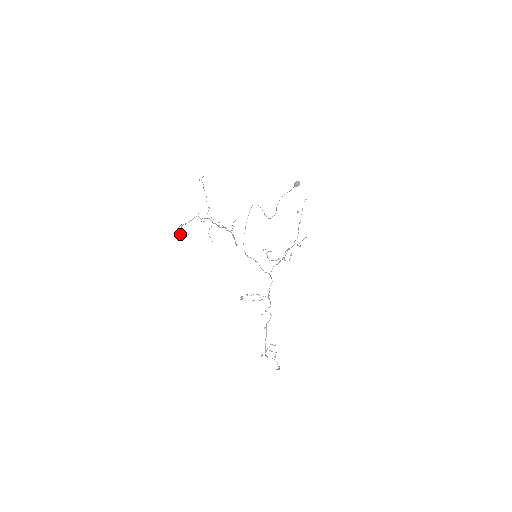
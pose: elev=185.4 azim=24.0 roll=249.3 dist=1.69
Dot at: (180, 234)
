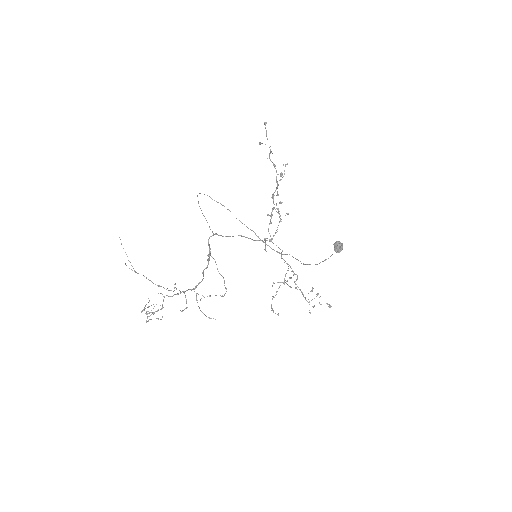
Dot at: occluded
